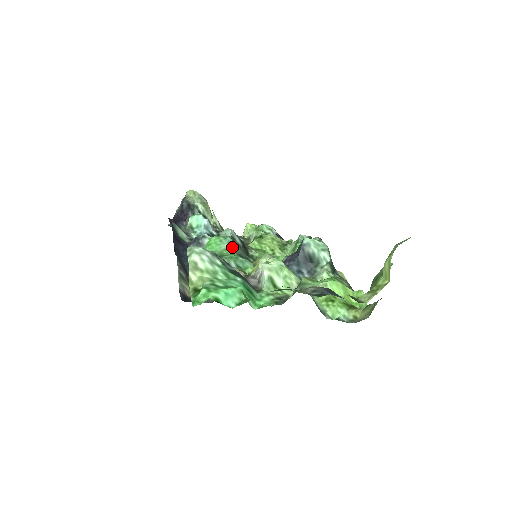
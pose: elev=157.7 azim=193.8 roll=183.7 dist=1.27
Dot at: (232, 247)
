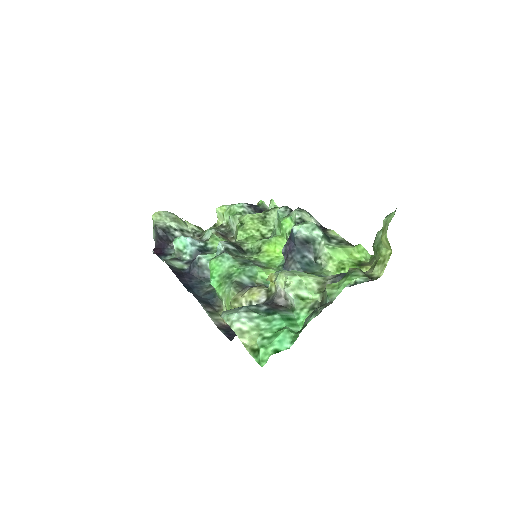
Dot at: (233, 261)
